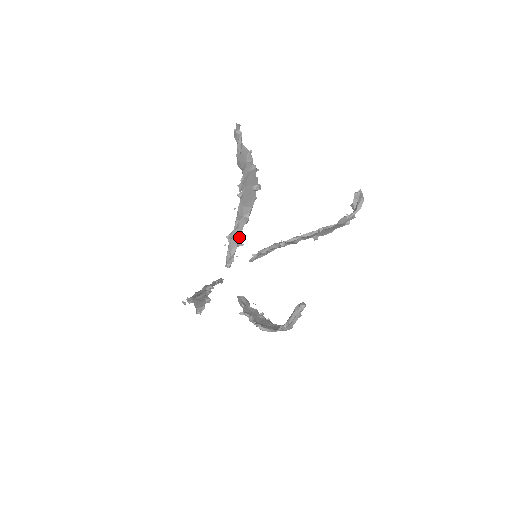
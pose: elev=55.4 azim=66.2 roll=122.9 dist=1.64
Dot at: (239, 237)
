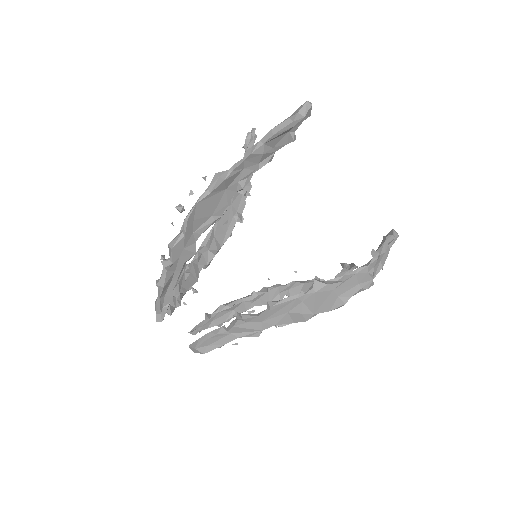
Dot at: (194, 278)
